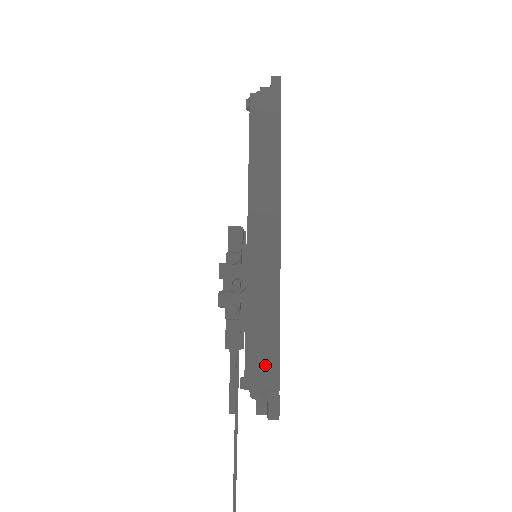
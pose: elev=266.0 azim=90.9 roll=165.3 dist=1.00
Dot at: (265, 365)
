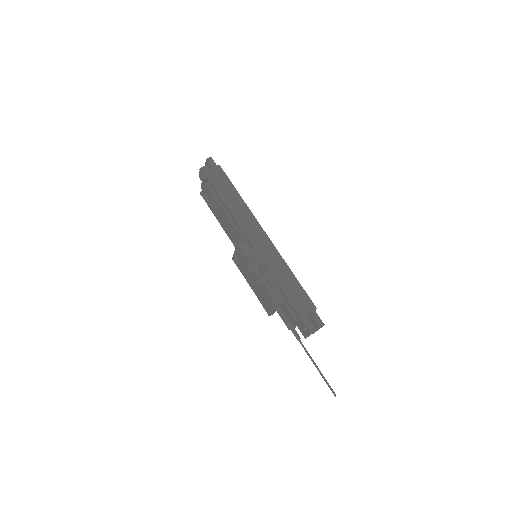
Dot at: (302, 301)
